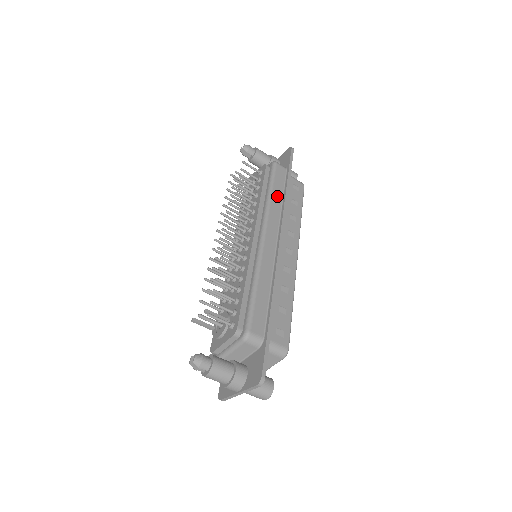
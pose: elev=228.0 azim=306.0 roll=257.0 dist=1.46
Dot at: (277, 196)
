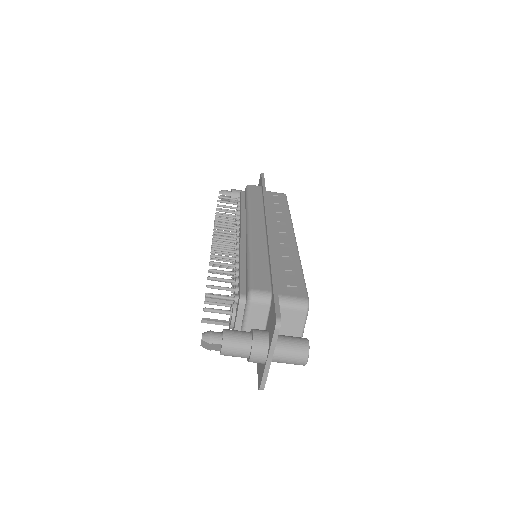
Dot at: (256, 202)
